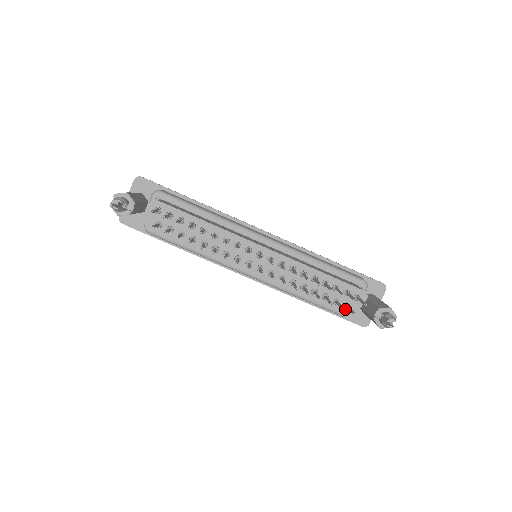
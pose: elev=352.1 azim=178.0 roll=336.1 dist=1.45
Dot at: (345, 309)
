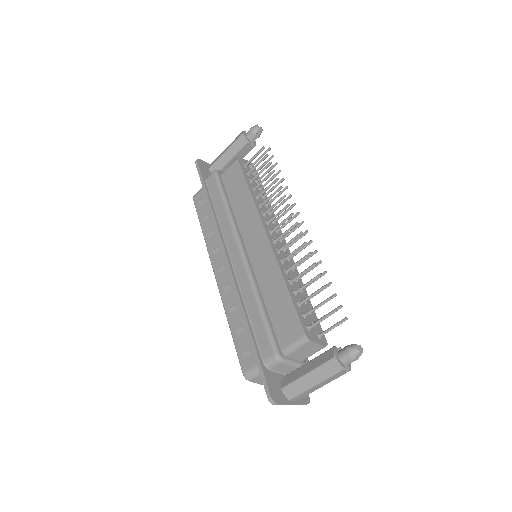
Dot at: (306, 328)
